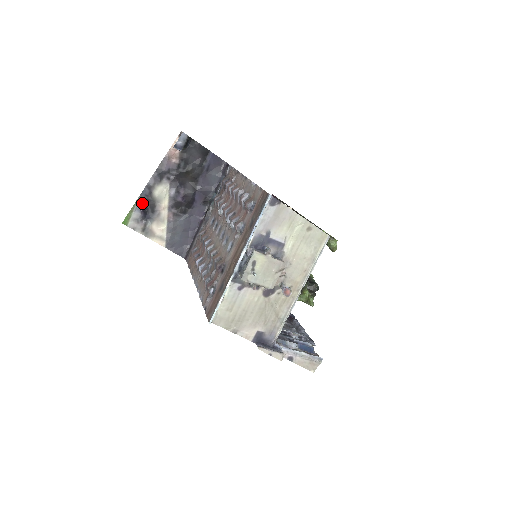
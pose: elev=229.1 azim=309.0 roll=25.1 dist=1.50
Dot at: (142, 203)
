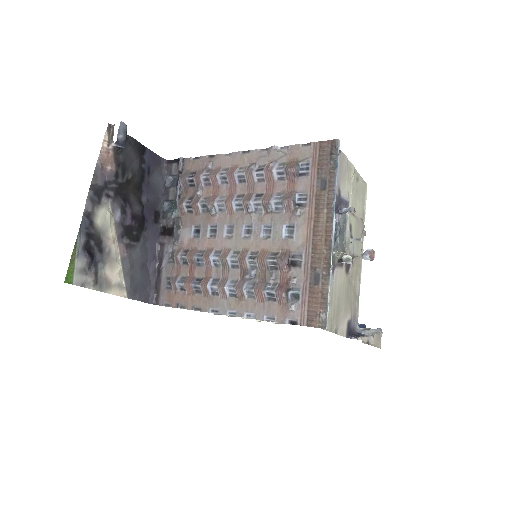
Dot at: (84, 242)
